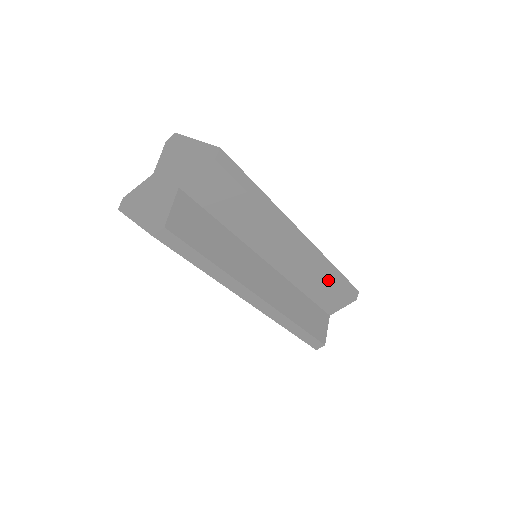
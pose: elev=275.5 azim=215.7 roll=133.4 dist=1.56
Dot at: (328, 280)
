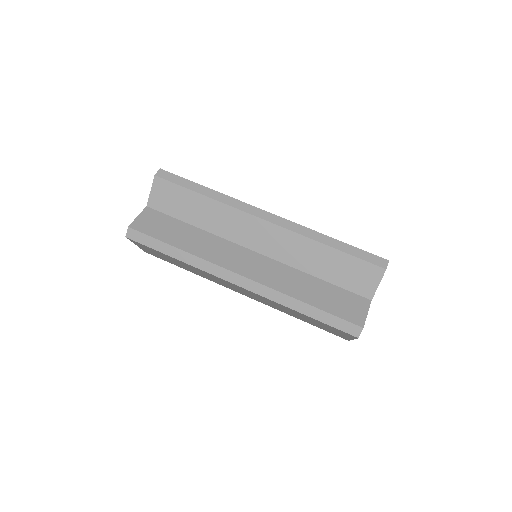
Dot at: (327, 252)
